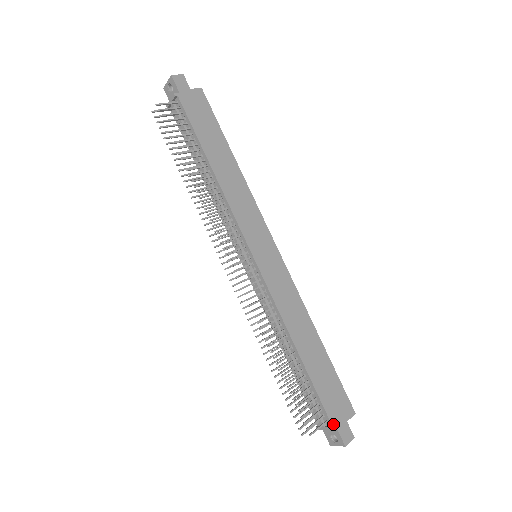
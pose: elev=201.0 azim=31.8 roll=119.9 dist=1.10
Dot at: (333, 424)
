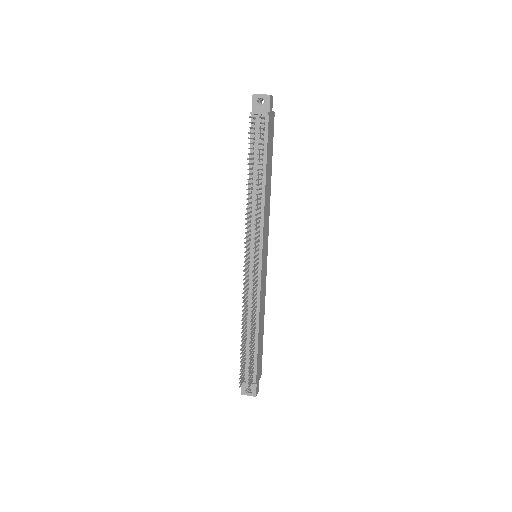
Dot at: (256, 382)
